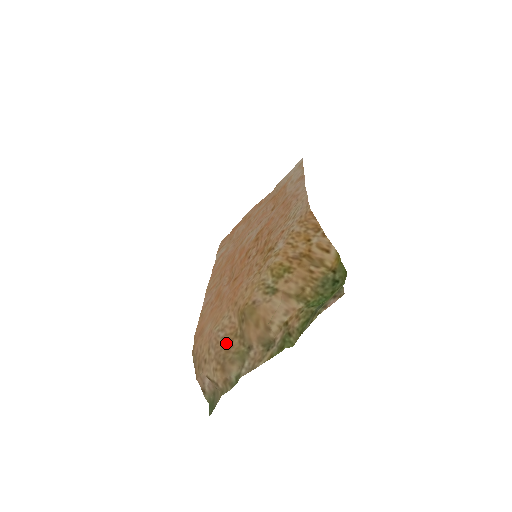
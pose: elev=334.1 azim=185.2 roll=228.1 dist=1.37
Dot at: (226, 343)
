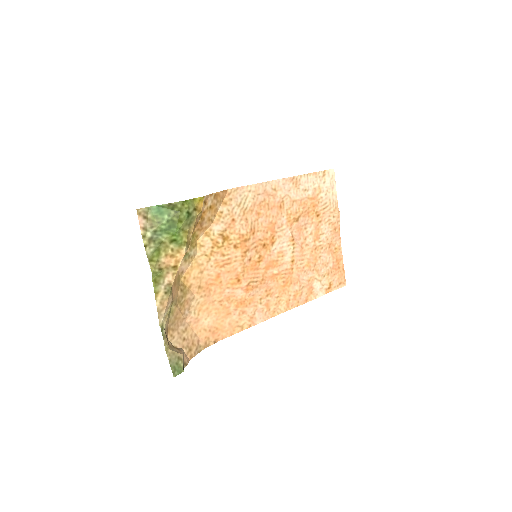
Dot at: (180, 314)
